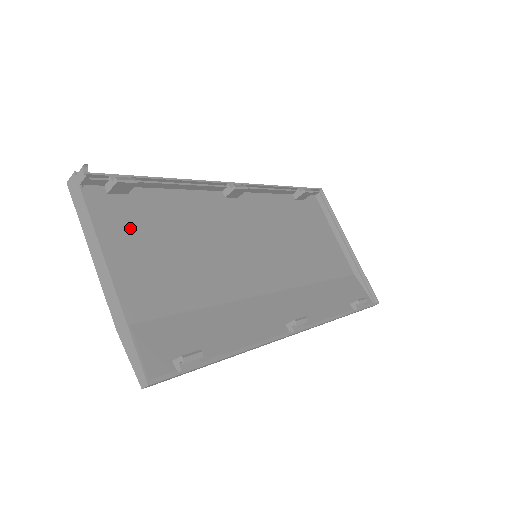
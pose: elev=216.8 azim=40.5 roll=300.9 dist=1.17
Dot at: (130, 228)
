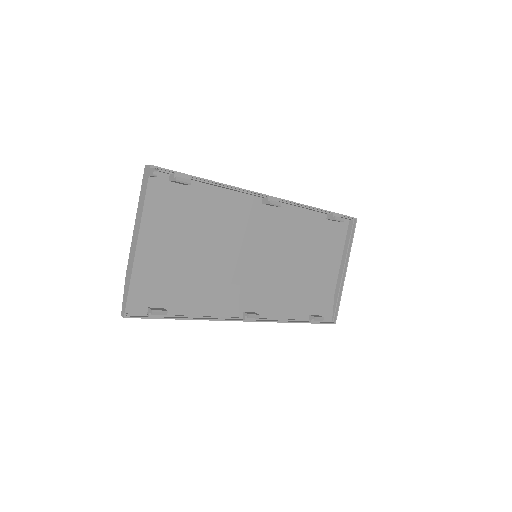
Dot at: (171, 211)
